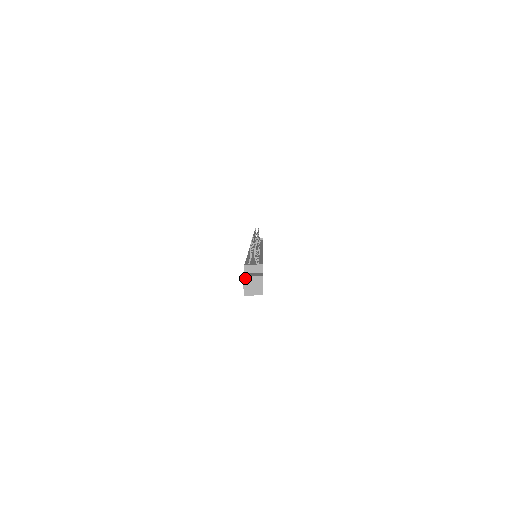
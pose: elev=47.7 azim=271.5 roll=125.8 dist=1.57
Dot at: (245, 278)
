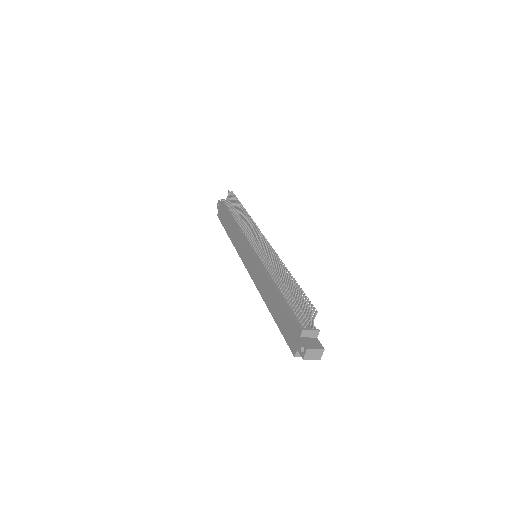
Dot at: (308, 350)
